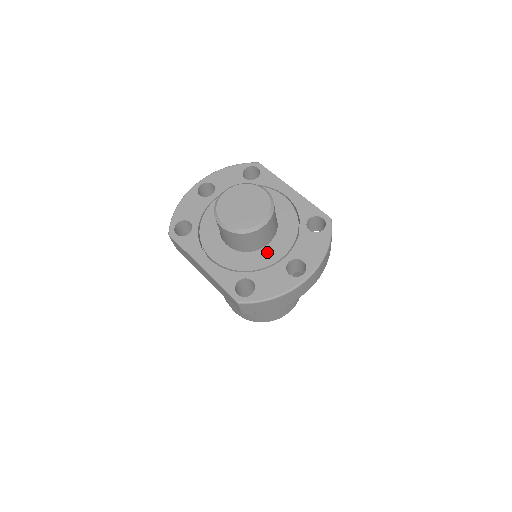
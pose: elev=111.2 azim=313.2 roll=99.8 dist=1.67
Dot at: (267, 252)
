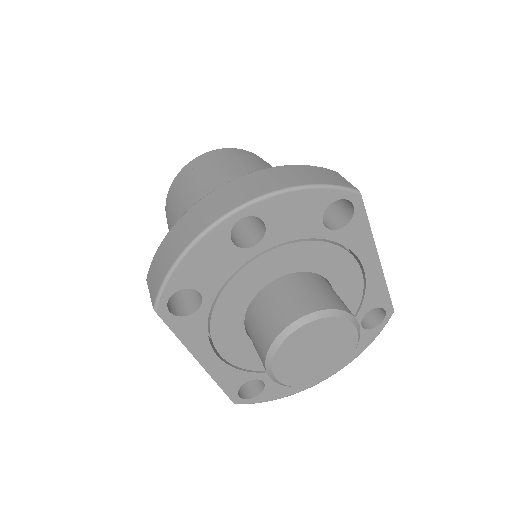
Dot at: occluded
